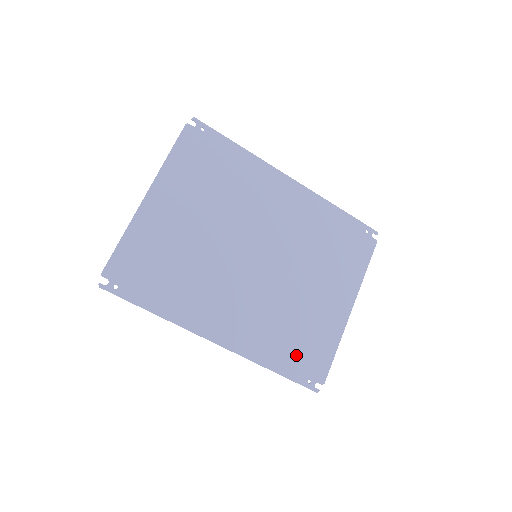
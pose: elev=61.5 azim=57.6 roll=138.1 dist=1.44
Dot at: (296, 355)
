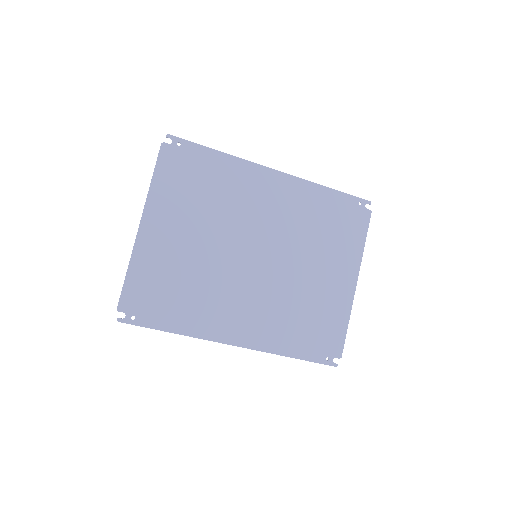
Dot at: (311, 338)
